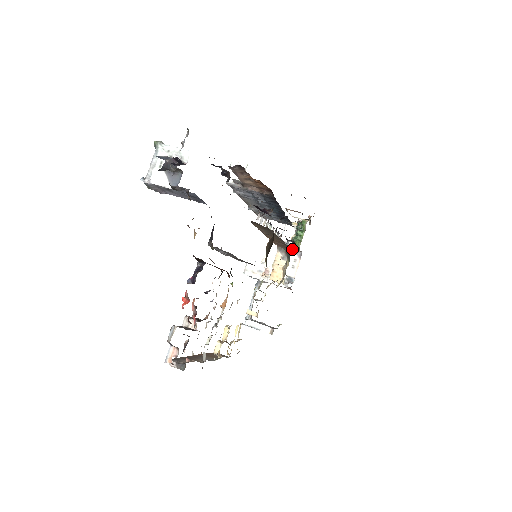
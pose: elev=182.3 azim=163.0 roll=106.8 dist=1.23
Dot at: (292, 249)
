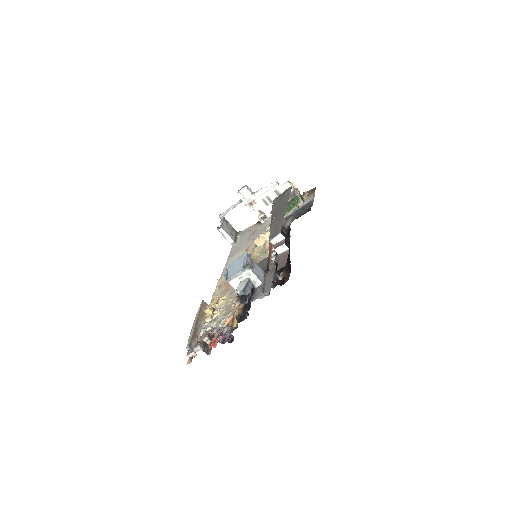
Dot at: occluded
